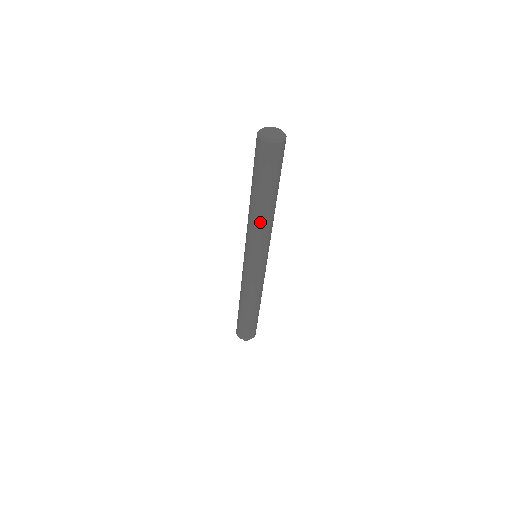
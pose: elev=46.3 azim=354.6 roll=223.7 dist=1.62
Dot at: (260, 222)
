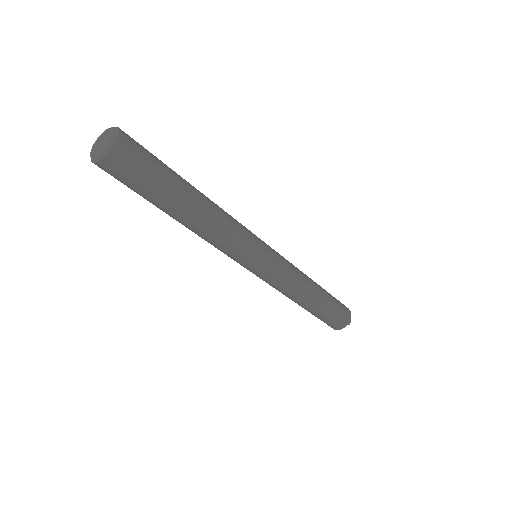
Dot at: (214, 225)
